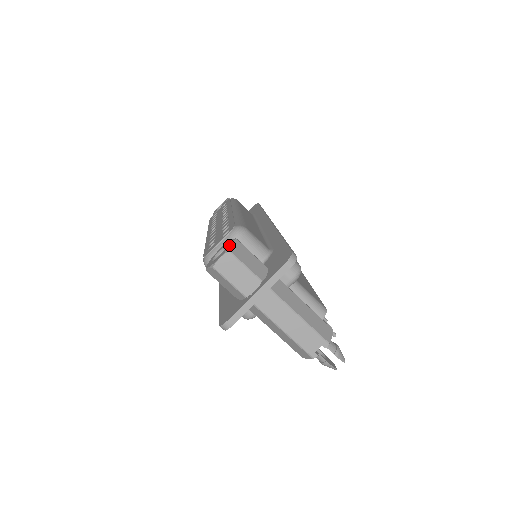
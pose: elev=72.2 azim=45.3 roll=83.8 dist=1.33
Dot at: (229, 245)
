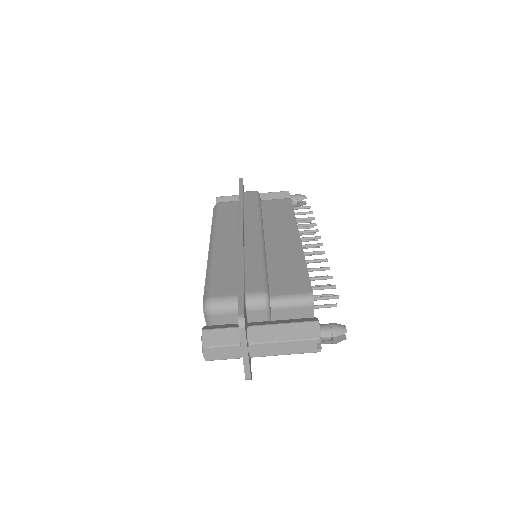
Dot at: occluded
